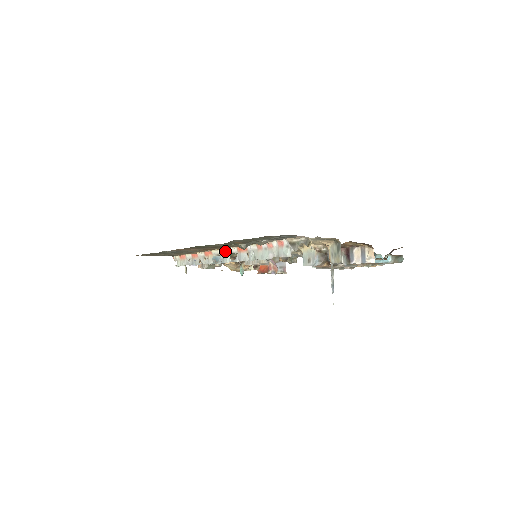
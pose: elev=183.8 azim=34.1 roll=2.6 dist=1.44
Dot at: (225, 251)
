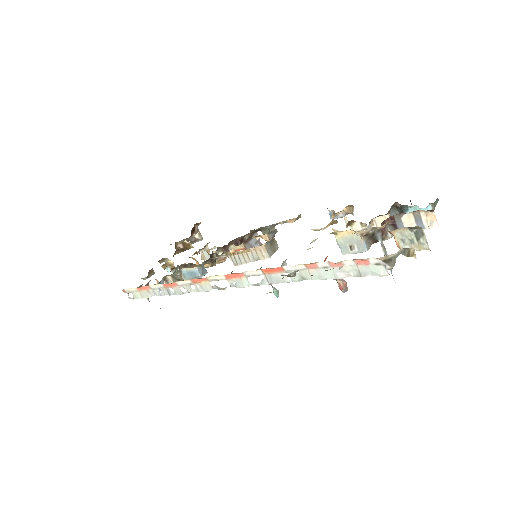
Dot at: (236, 275)
